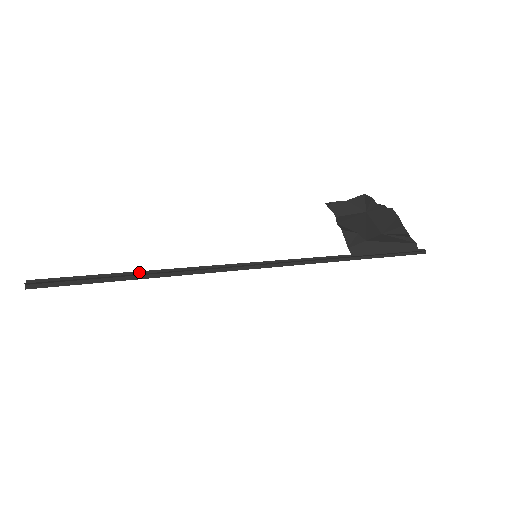
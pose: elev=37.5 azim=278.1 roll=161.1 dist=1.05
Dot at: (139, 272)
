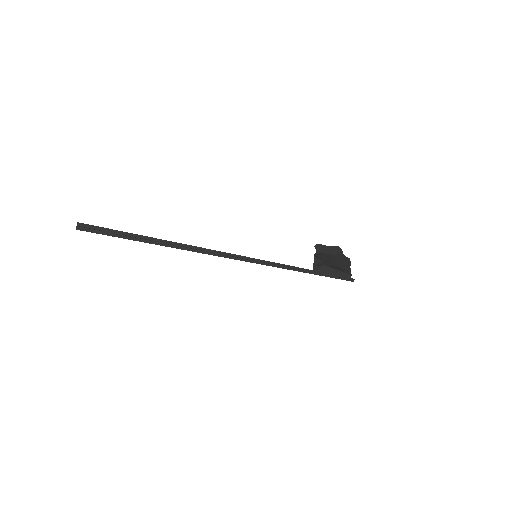
Dot at: (171, 242)
